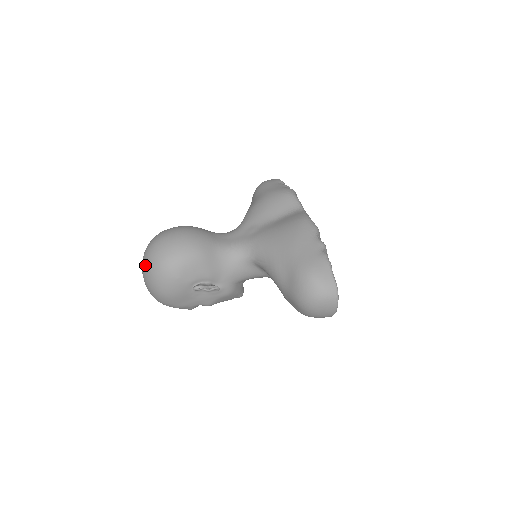
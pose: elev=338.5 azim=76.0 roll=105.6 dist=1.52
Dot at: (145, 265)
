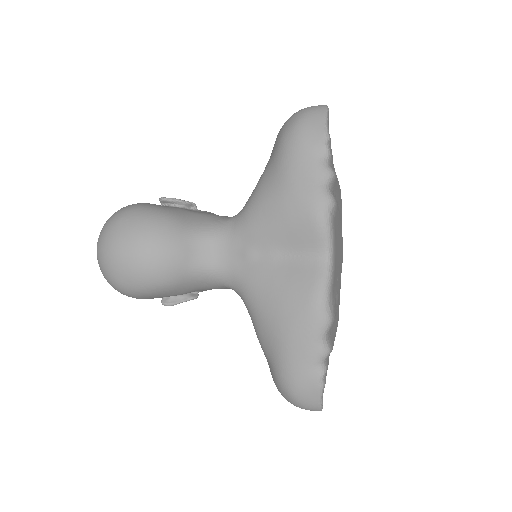
Dot at: occluded
